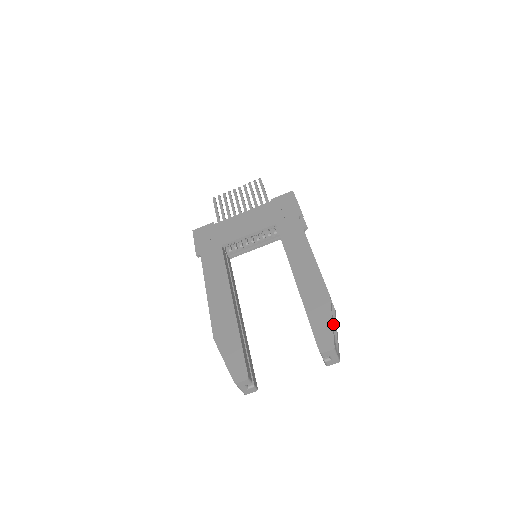
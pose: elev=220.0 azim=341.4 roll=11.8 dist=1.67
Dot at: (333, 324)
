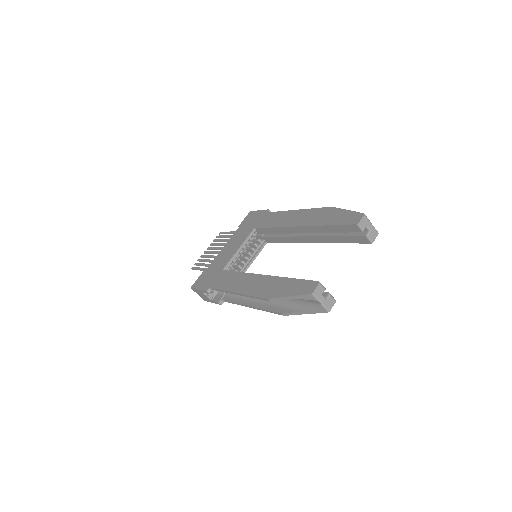
Dot at: occluded
